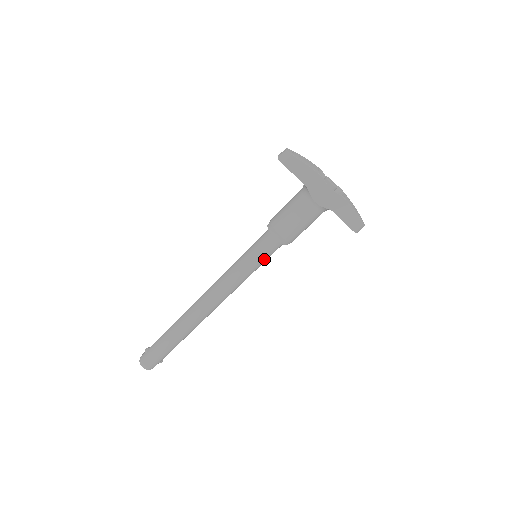
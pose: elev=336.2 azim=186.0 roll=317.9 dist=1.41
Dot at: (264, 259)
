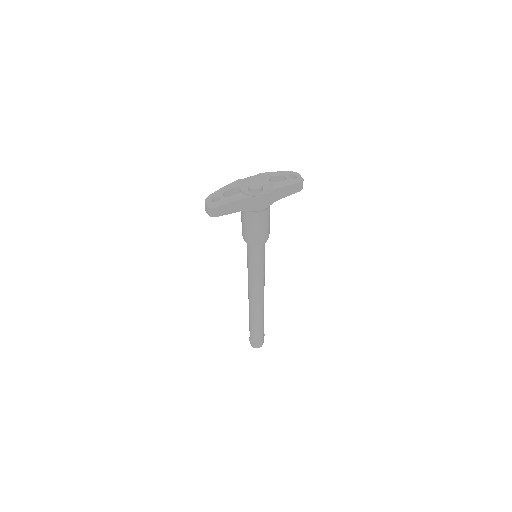
Dot at: (264, 255)
